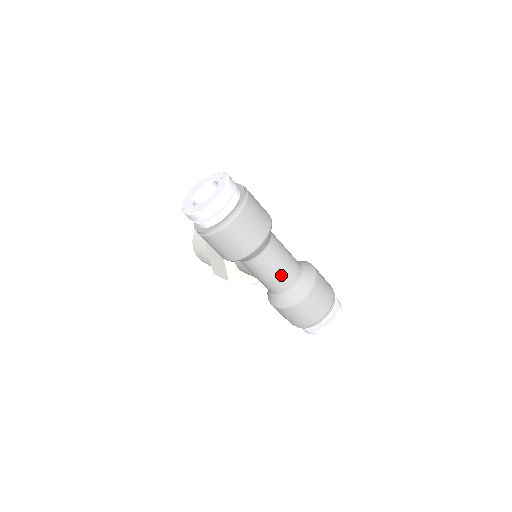
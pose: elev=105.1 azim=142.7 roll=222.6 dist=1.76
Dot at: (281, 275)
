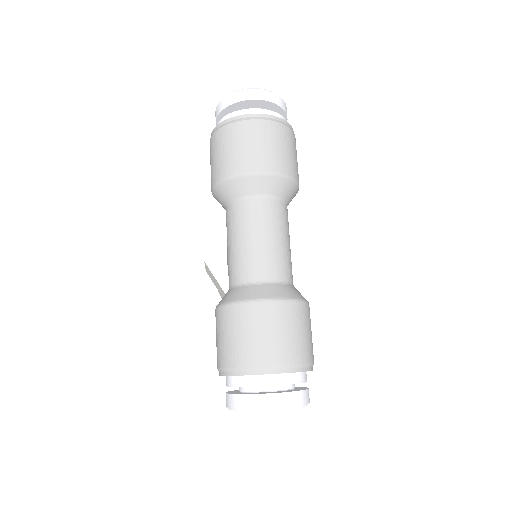
Dot at: (252, 250)
